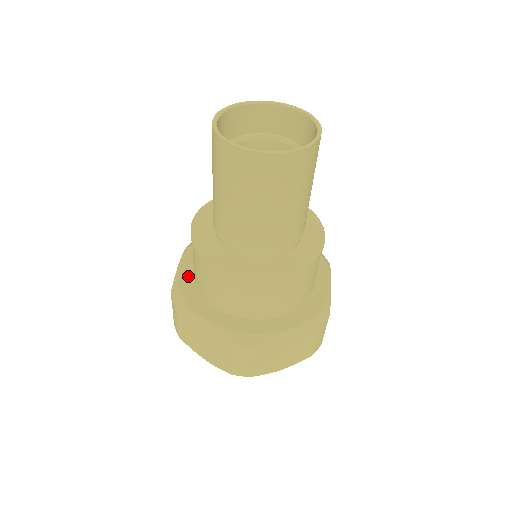
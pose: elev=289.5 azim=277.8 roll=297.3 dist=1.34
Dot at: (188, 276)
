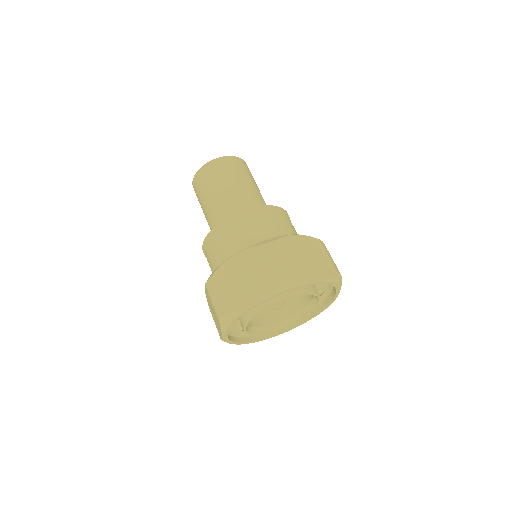
Dot at: occluded
